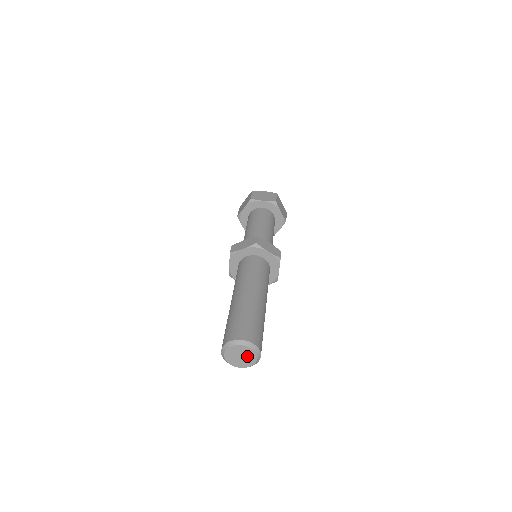
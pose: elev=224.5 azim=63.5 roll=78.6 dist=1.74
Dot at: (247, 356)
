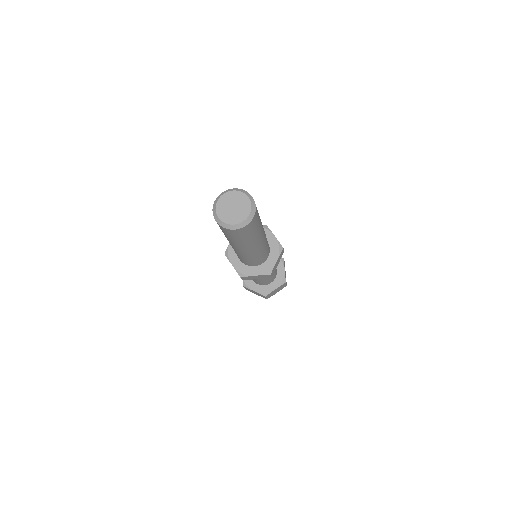
Dot at: (241, 208)
